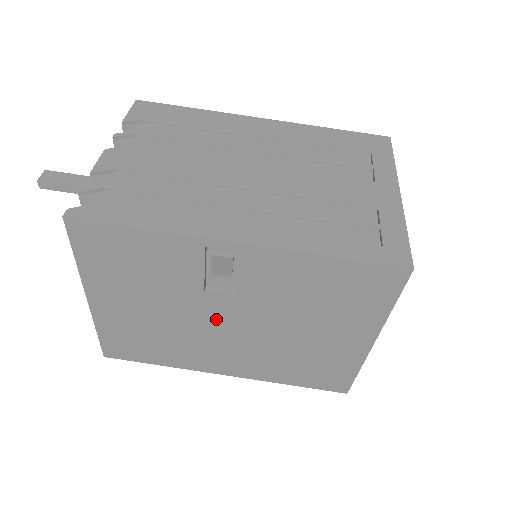
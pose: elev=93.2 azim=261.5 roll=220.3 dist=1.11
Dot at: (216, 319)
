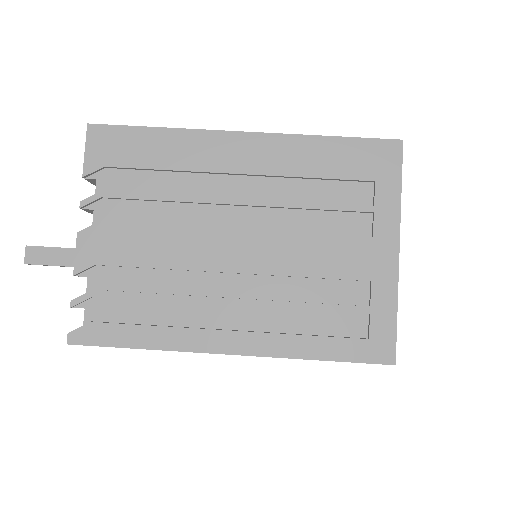
Dot at: occluded
